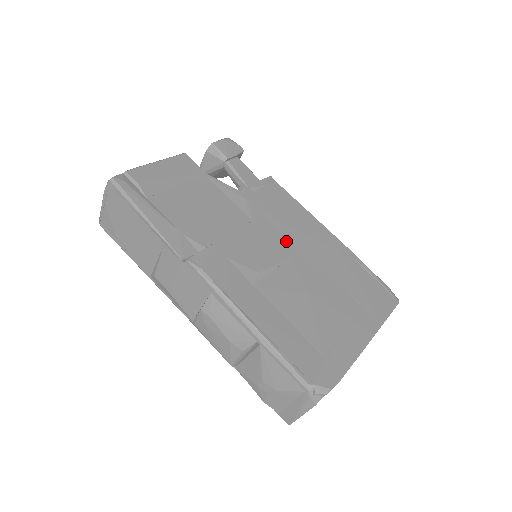
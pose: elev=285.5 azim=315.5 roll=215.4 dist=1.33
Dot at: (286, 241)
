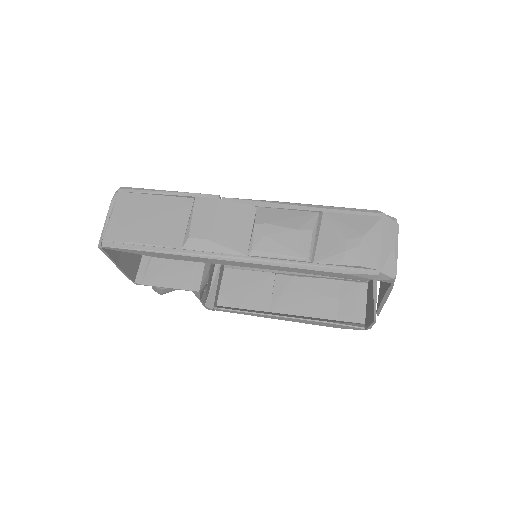
Dot at: occluded
